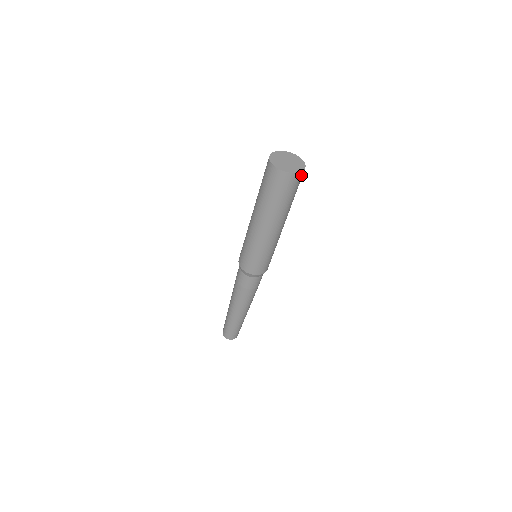
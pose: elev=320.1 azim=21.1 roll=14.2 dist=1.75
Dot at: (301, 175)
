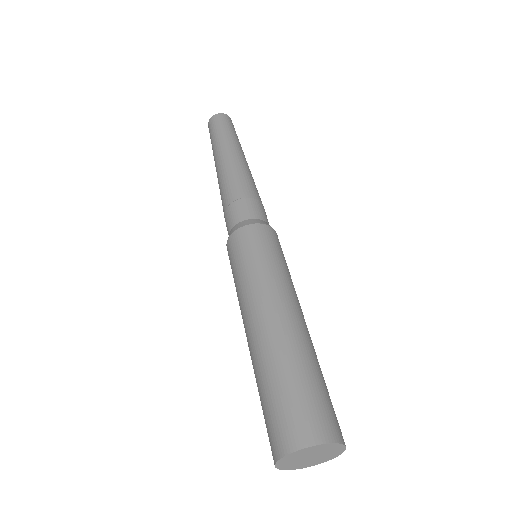
Dot at: occluded
